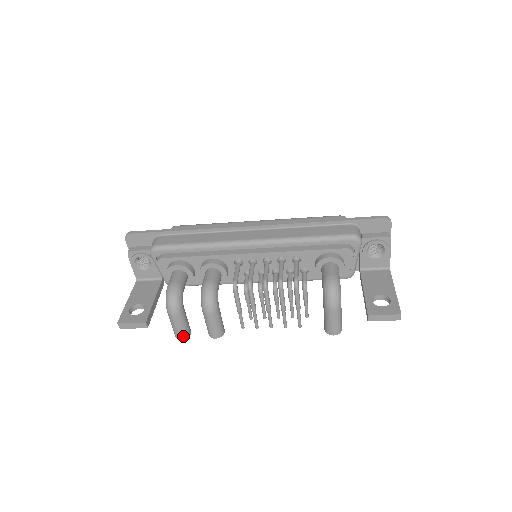
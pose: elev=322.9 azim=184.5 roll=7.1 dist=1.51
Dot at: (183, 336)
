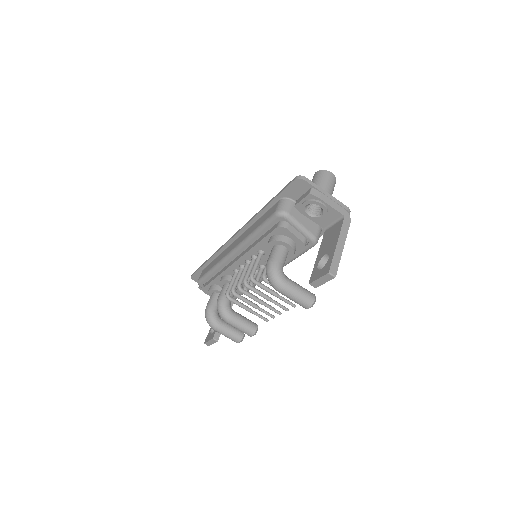
Dot at: (236, 341)
